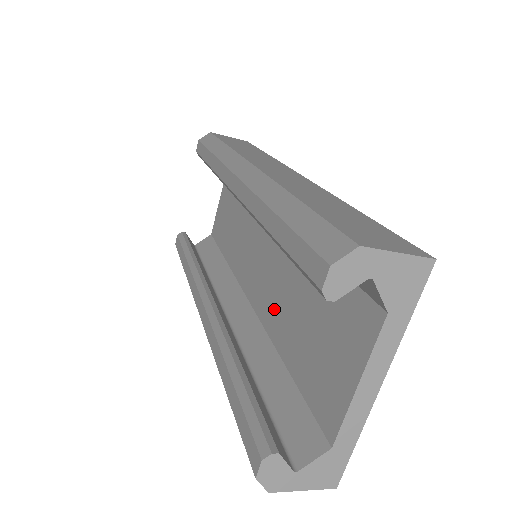
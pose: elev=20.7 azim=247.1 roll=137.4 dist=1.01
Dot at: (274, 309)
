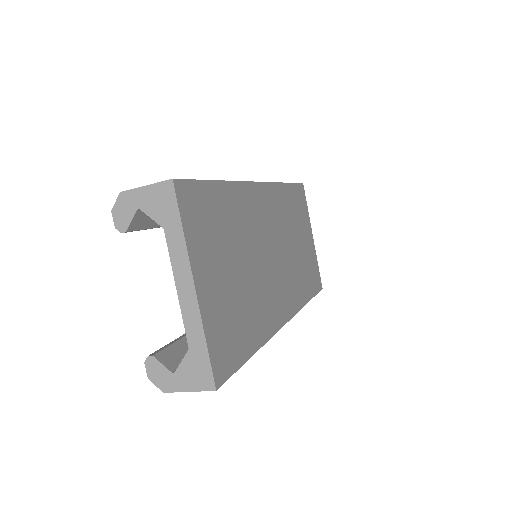
Dot at: occluded
